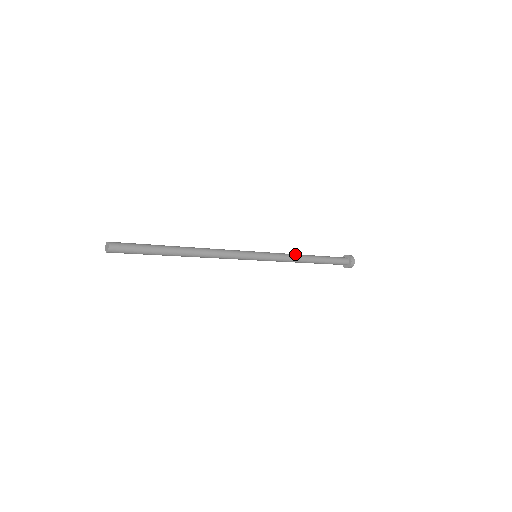
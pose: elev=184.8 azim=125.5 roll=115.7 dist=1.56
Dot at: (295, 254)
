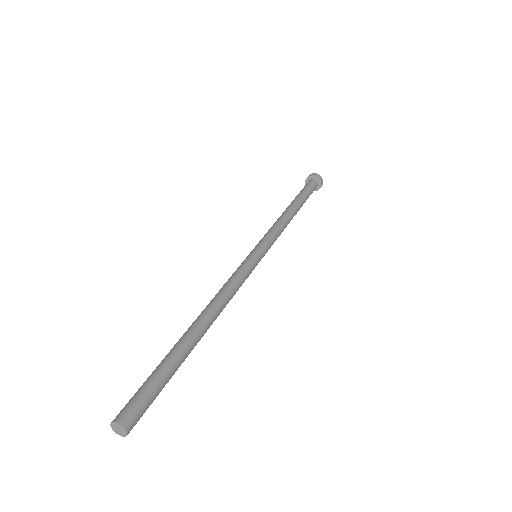
Dot at: (283, 218)
